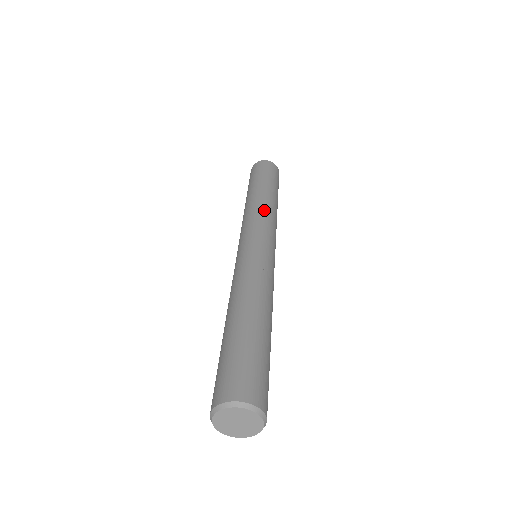
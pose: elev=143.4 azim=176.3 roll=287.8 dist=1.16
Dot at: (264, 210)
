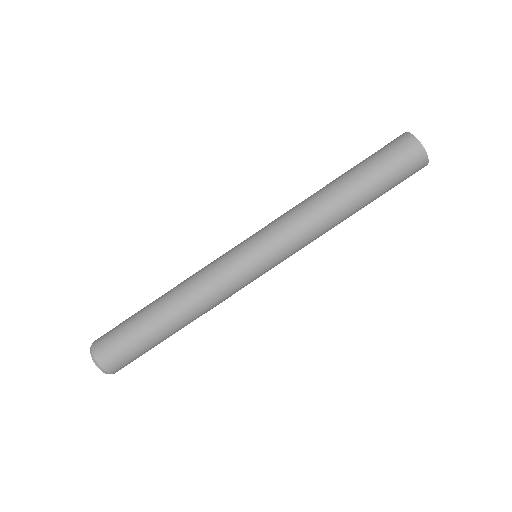
Dot at: (315, 235)
